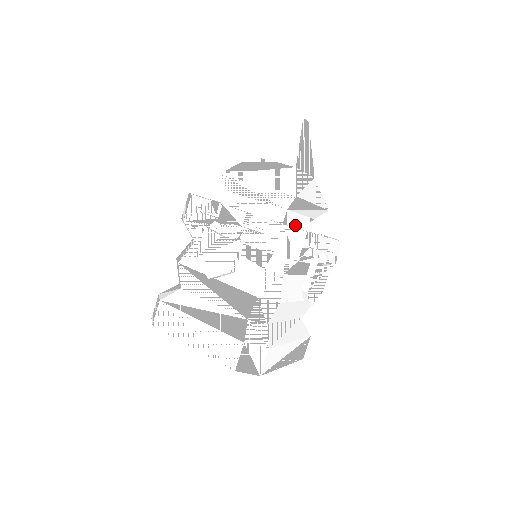
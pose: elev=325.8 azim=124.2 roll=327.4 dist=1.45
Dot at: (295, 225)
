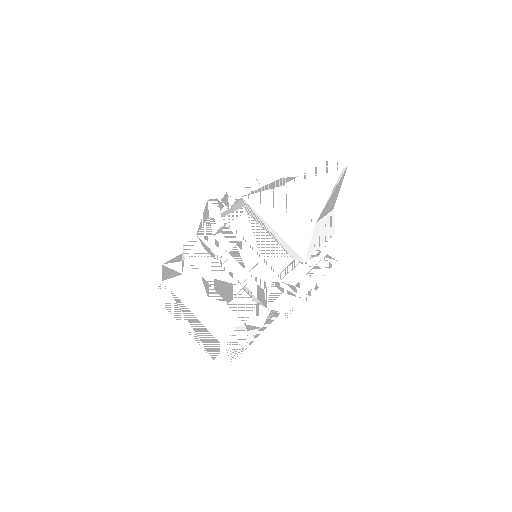
Dot at: occluded
